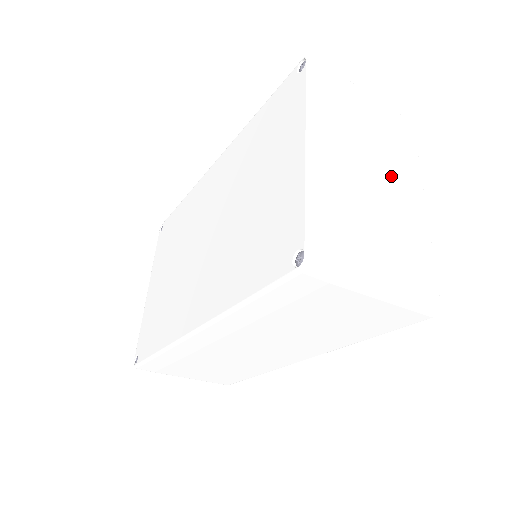
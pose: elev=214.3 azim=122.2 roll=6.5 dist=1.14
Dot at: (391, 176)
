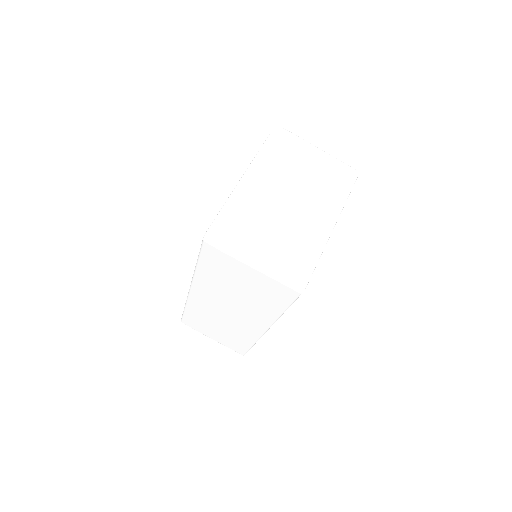
Dot at: (308, 202)
